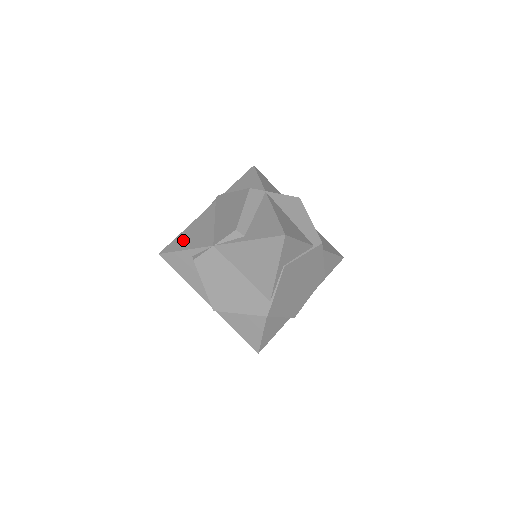
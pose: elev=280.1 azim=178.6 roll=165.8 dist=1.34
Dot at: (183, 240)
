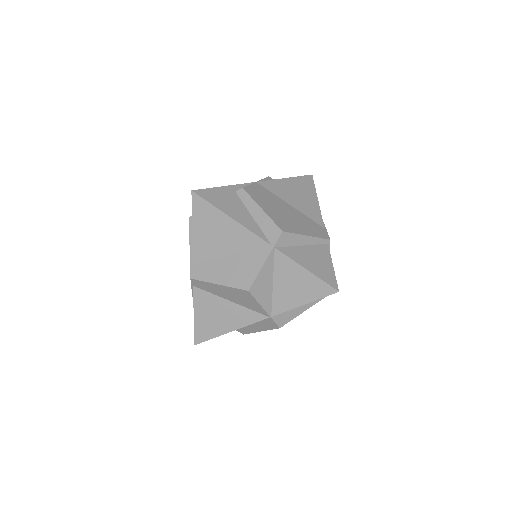
Dot at: occluded
